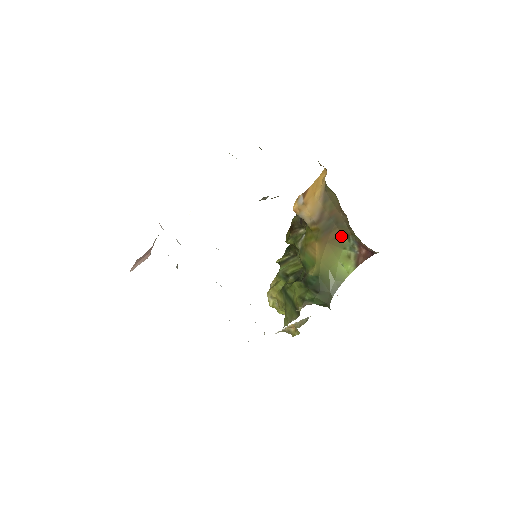
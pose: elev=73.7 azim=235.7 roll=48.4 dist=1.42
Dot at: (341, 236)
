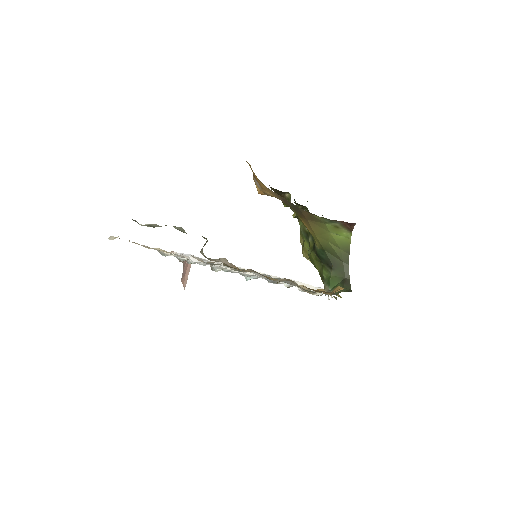
Dot at: (312, 215)
